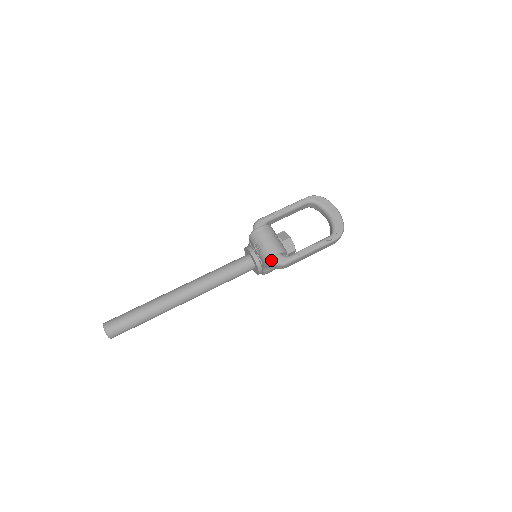
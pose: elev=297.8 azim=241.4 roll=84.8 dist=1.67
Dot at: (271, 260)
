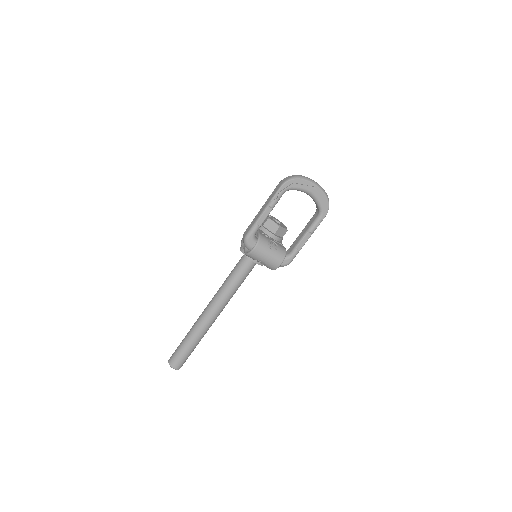
Dot at: occluded
